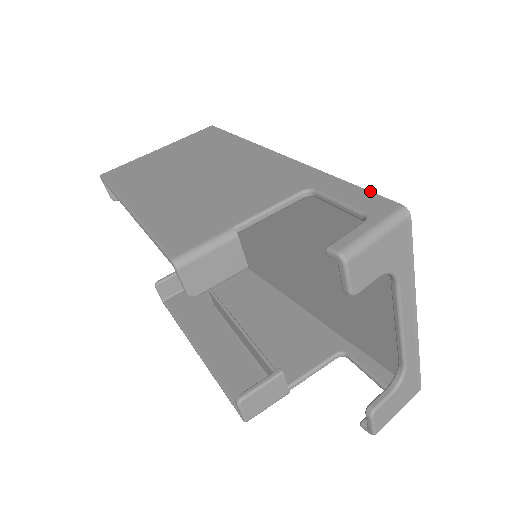
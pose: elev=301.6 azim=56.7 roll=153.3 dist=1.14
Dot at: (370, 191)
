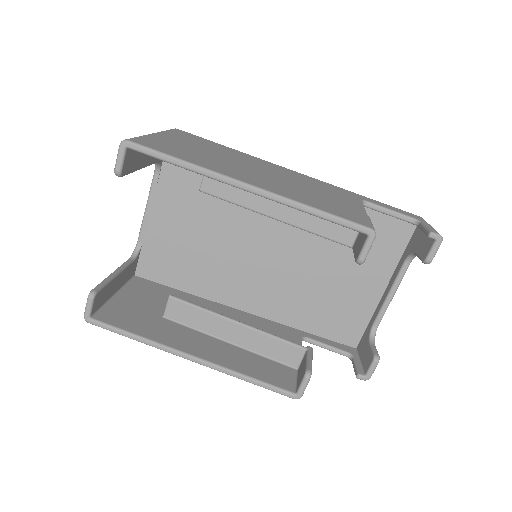
Dot at: (396, 208)
